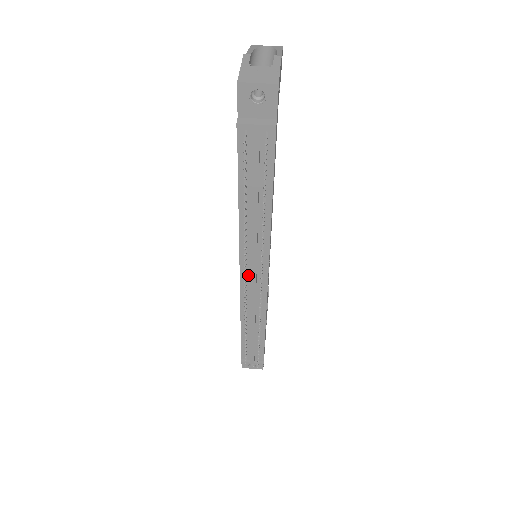
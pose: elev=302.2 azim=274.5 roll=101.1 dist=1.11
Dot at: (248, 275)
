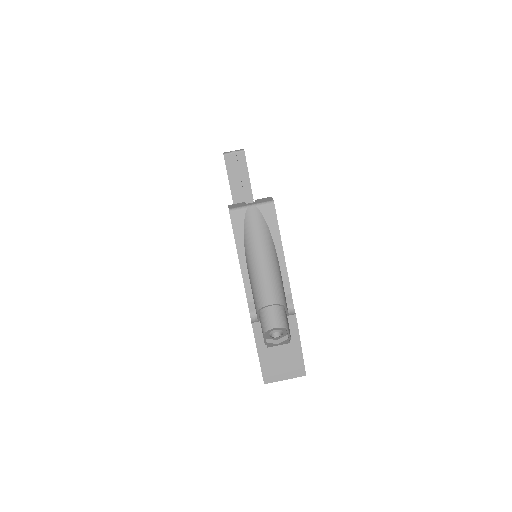
Dot at: occluded
